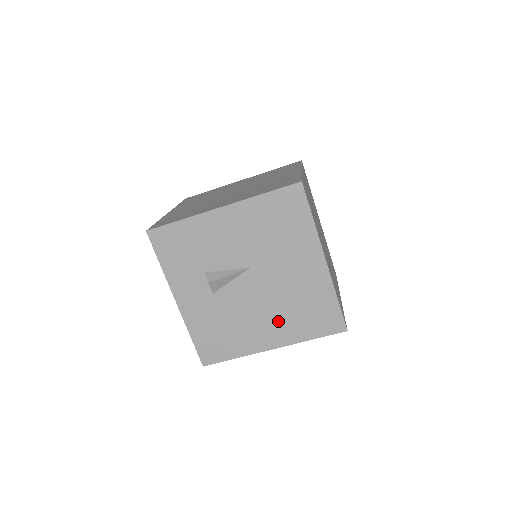
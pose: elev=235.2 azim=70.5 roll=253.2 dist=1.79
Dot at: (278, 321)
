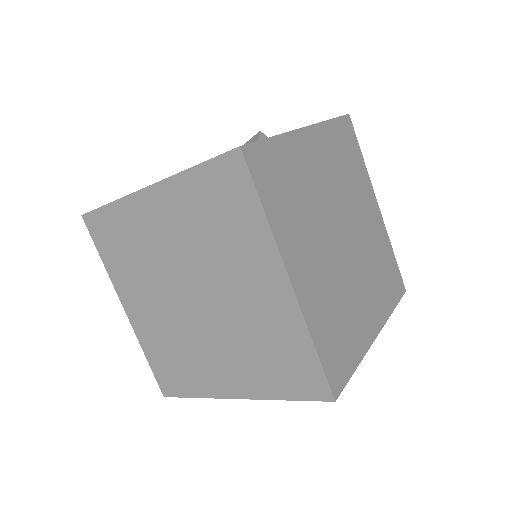
Dot at: occluded
